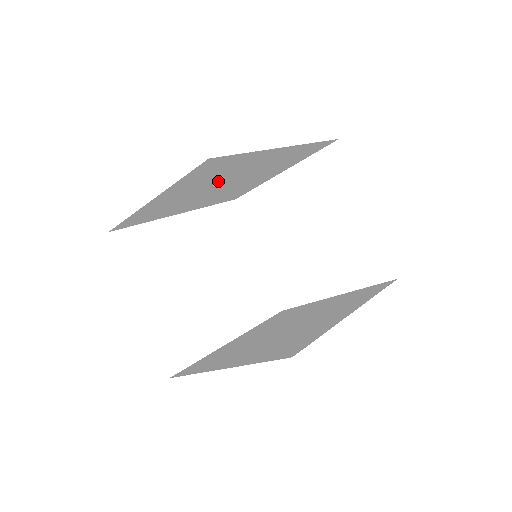
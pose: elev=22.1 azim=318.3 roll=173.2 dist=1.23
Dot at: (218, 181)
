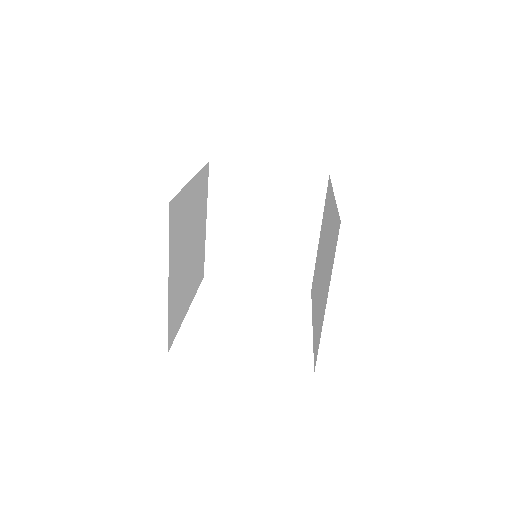
Dot at: (185, 243)
